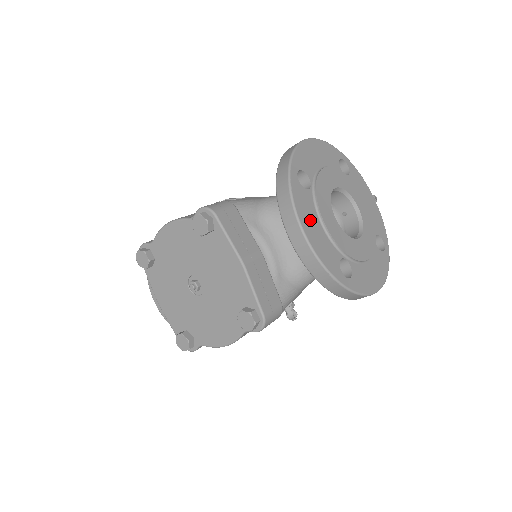
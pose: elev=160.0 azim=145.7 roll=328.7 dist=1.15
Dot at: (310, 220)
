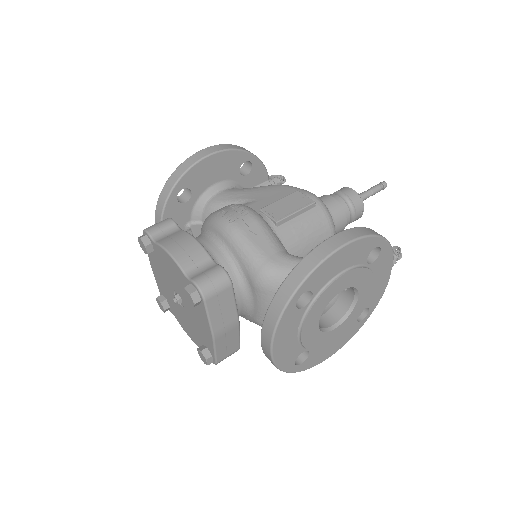
Dot at: (286, 336)
